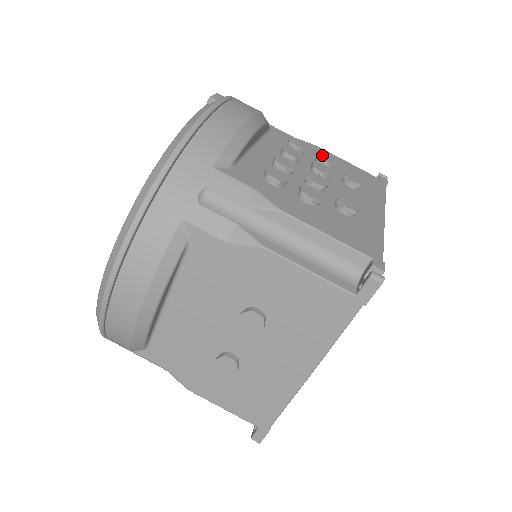
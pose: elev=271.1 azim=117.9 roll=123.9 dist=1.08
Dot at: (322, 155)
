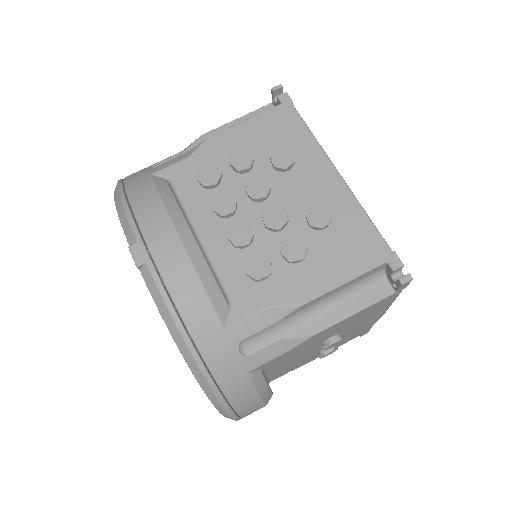
Dot at: (236, 163)
